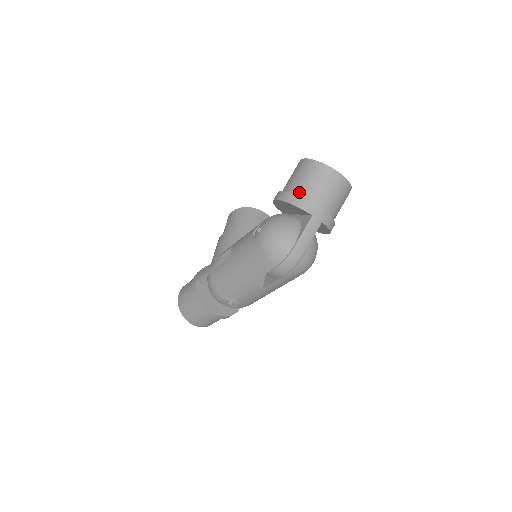
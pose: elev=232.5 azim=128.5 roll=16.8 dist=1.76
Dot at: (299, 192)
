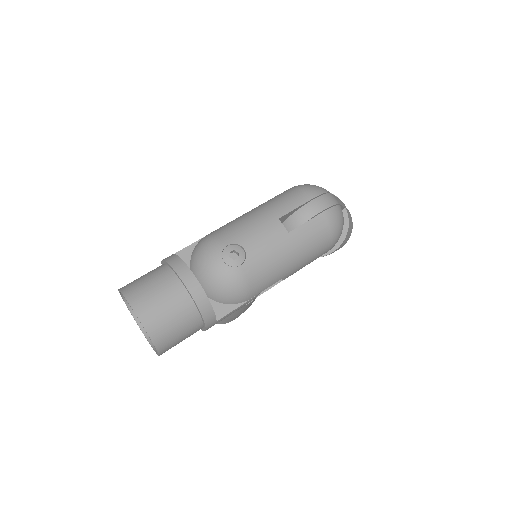
Dot at: occluded
